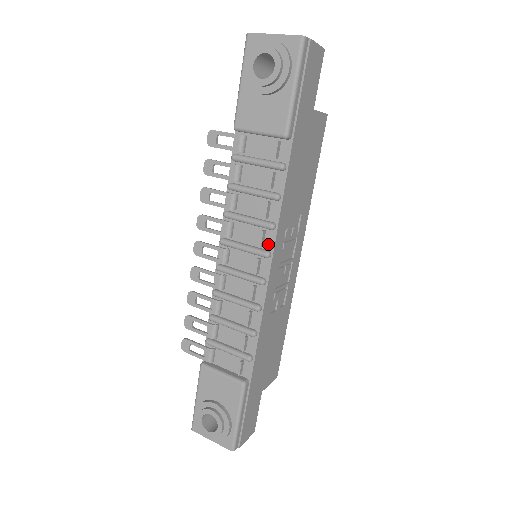
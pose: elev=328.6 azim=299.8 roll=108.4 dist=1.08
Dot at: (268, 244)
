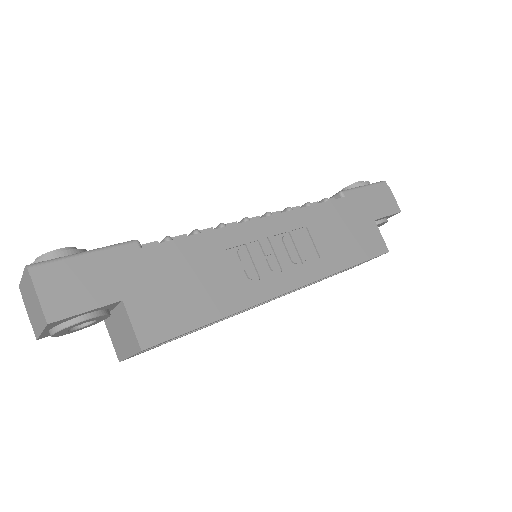
Dot at: occluded
